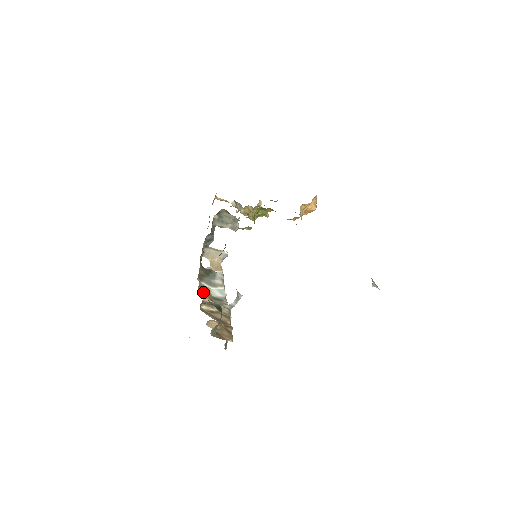
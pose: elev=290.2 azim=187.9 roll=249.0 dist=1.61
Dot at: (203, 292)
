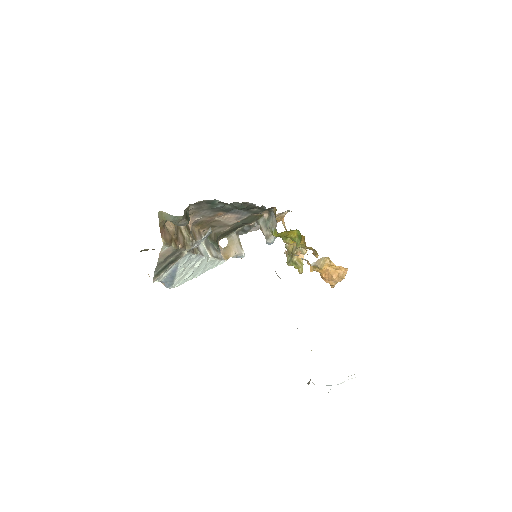
Dot at: (194, 219)
